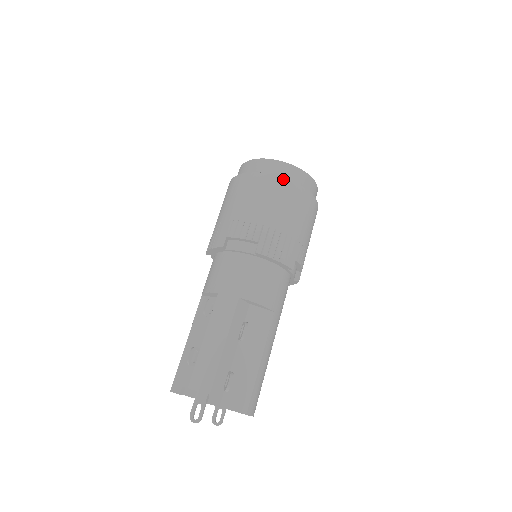
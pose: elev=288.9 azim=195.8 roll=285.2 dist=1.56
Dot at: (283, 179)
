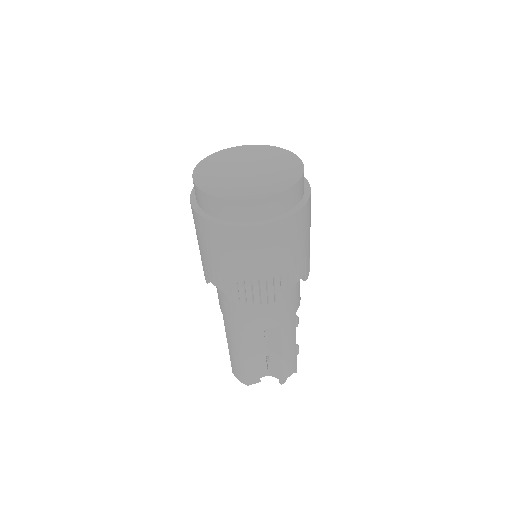
Dot at: (308, 202)
